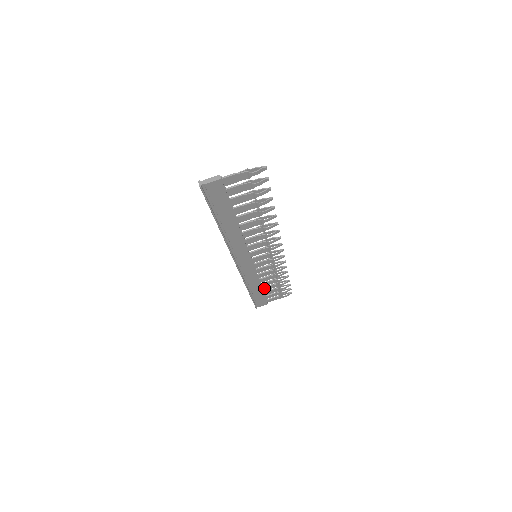
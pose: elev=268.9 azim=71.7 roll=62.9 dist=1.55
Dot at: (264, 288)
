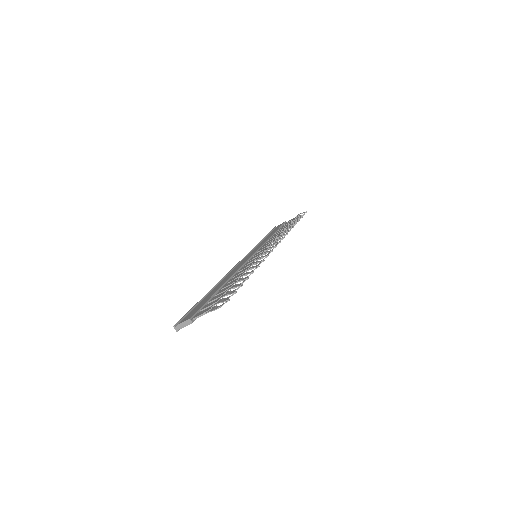
Dot at: occluded
